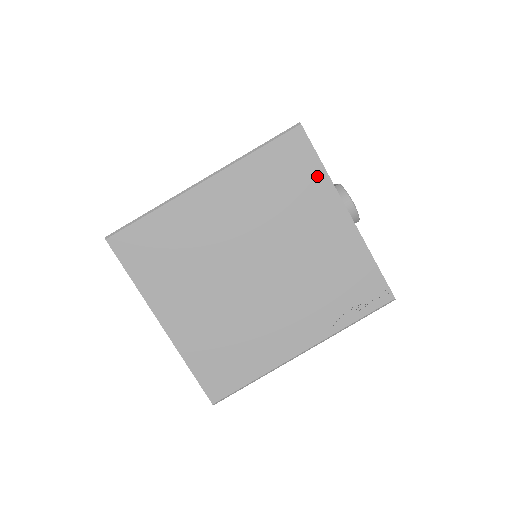
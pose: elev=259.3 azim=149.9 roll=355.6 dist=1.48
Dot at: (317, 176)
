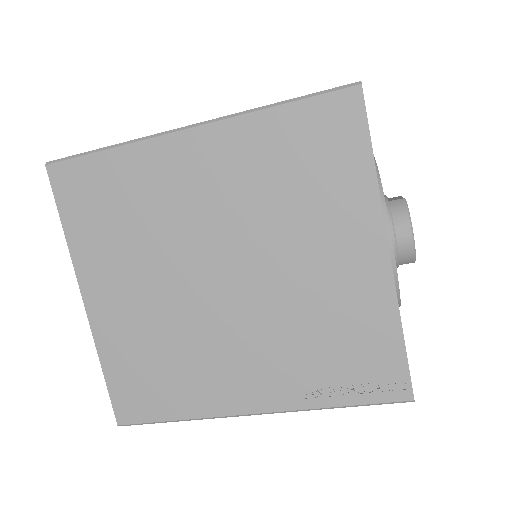
Dot at: (359, 175)
